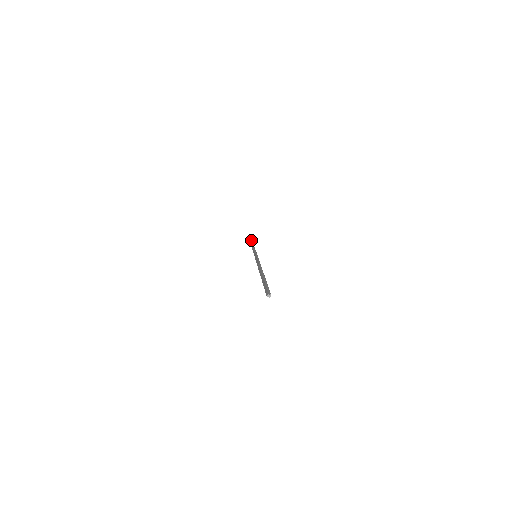
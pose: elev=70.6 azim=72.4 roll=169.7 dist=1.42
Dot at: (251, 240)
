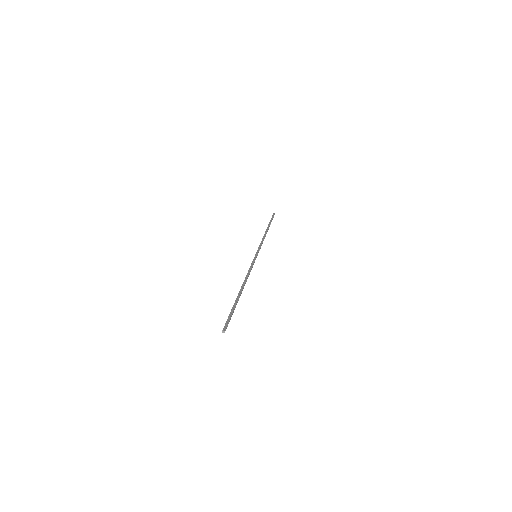
Dot at: (270, 222)
